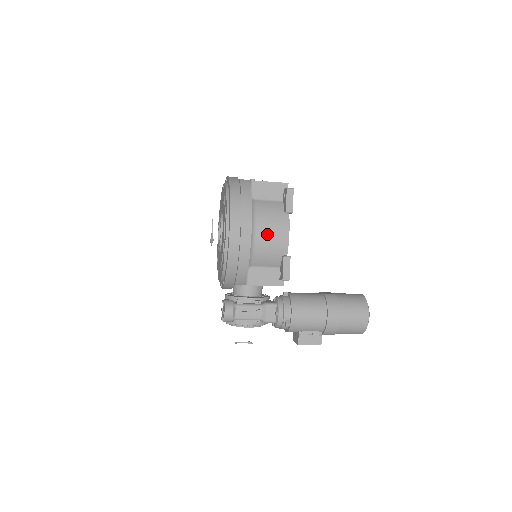
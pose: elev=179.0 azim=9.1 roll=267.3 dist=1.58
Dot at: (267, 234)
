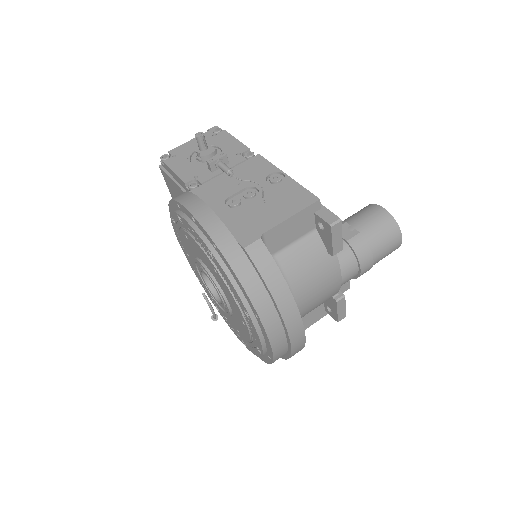
Dot at: (312, 297)
